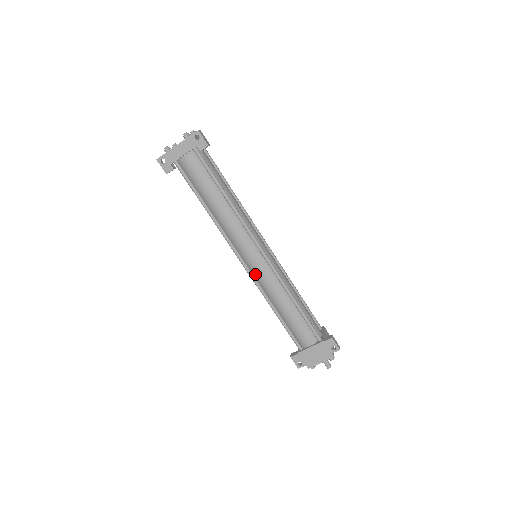
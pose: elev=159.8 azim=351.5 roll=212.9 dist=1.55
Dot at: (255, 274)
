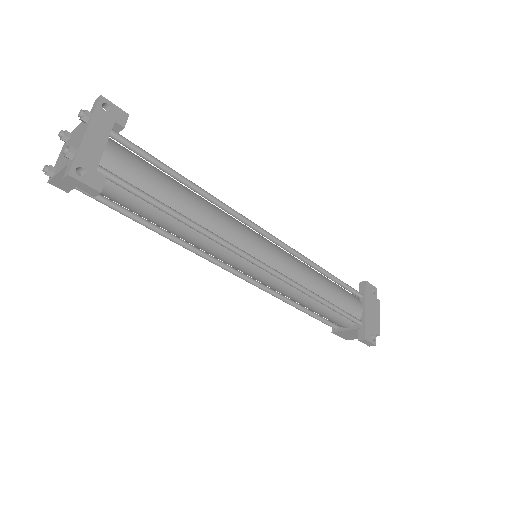
Dot at: (280, 271)
